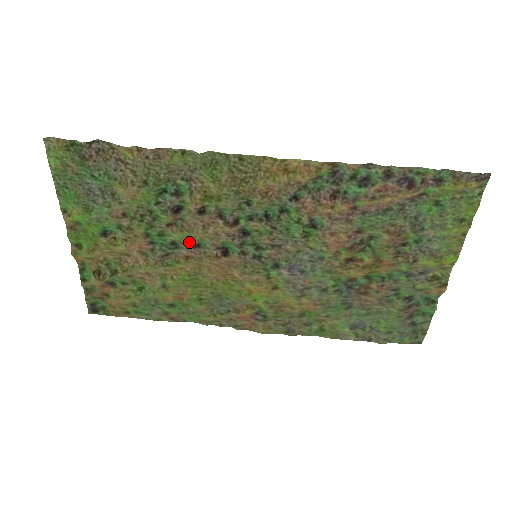
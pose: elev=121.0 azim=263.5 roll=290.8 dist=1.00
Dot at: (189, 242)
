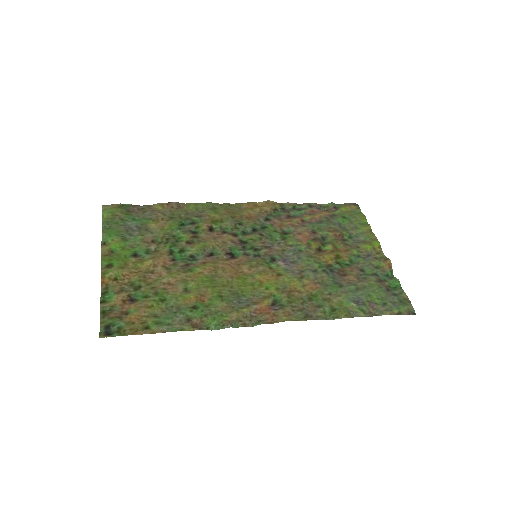
Dot at: (204, 252)
